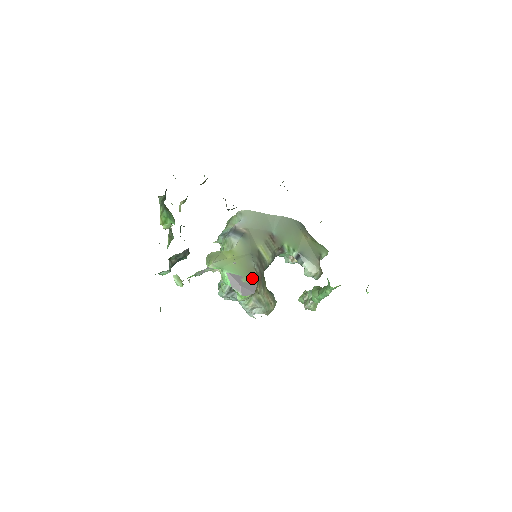
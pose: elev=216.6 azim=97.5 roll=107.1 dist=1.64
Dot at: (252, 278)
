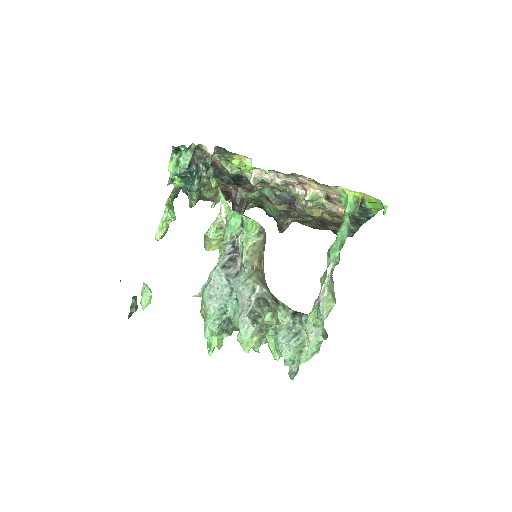
Dot at: occluded
